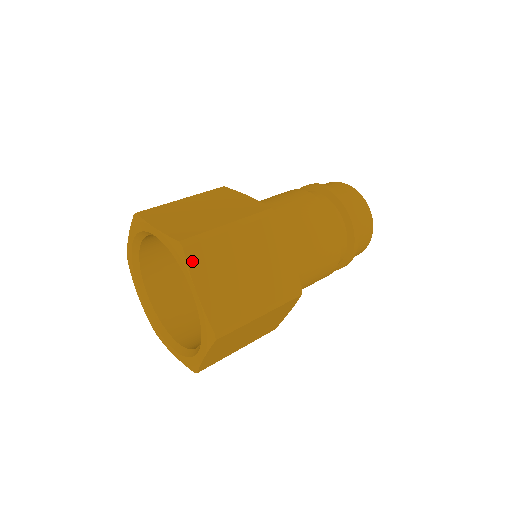
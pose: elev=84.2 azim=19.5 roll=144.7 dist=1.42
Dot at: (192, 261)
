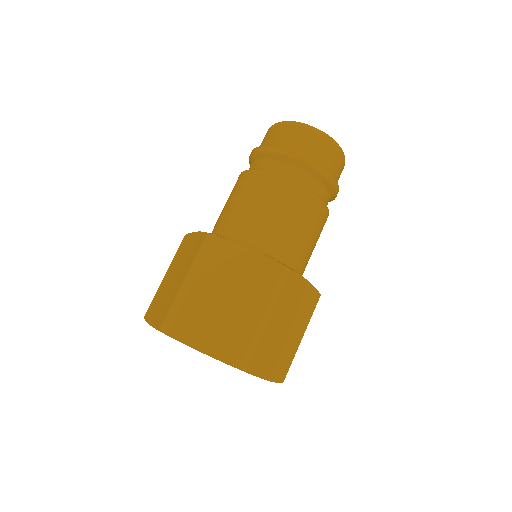
Dot at: (179, 334)
